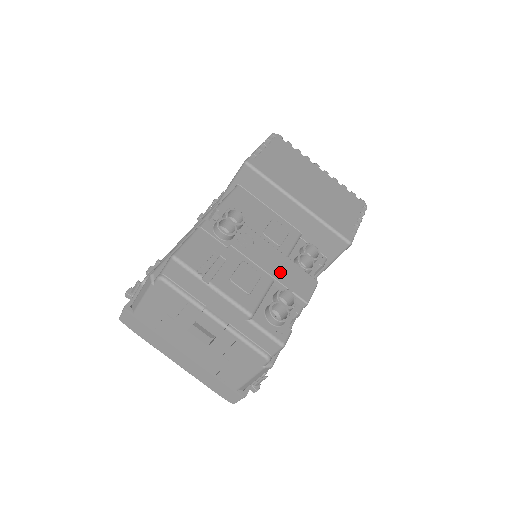
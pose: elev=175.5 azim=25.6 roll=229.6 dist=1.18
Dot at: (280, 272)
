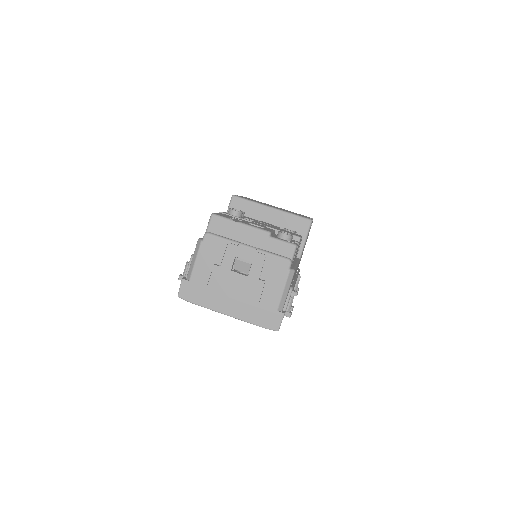
Dot at: occluded
